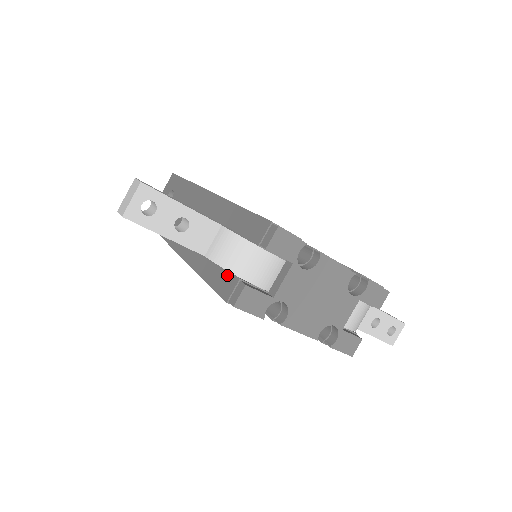
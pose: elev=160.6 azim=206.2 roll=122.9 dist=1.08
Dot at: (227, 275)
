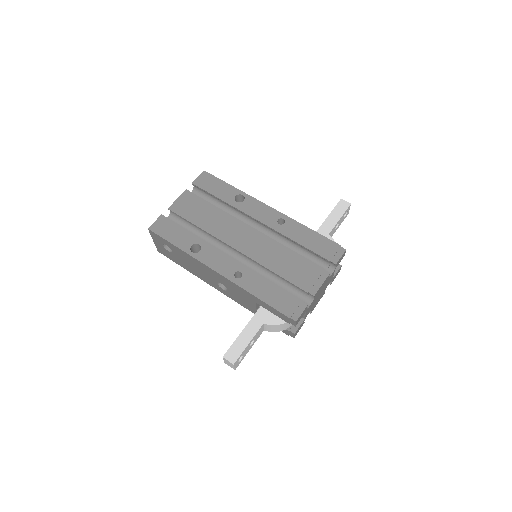
Dot at: occluded
